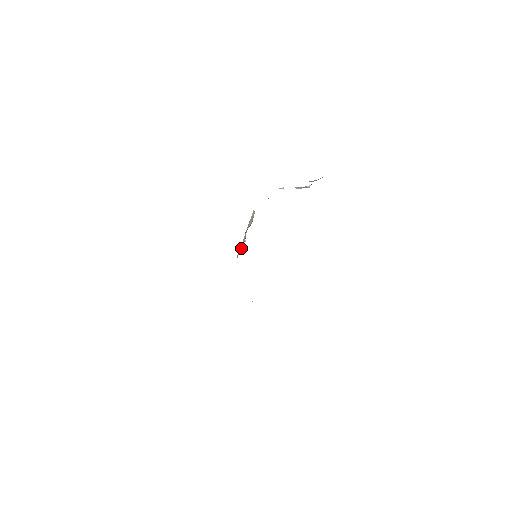
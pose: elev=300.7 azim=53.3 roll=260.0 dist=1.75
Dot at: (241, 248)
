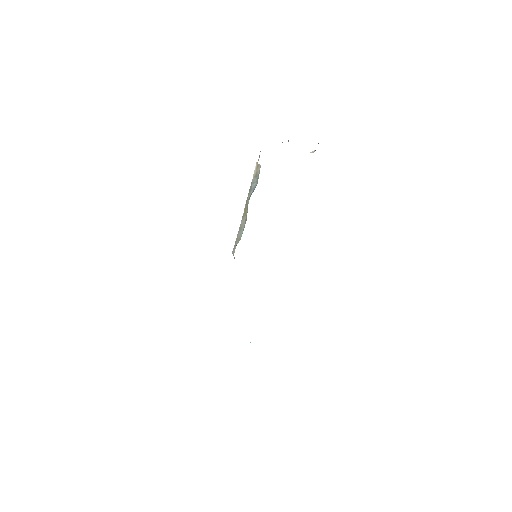
Dot at: (240, 233)
